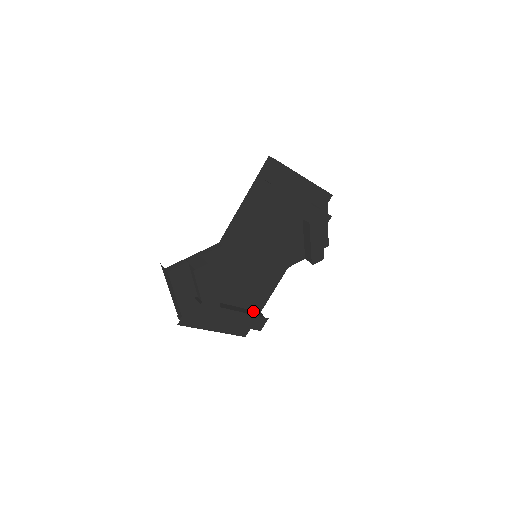
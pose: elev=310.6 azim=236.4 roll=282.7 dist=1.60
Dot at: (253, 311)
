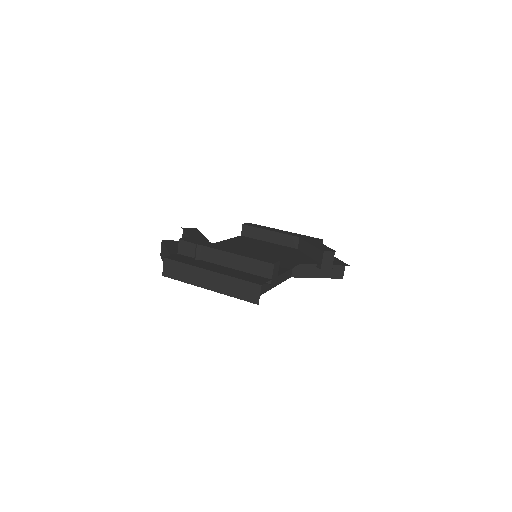
Dot at: occluded
